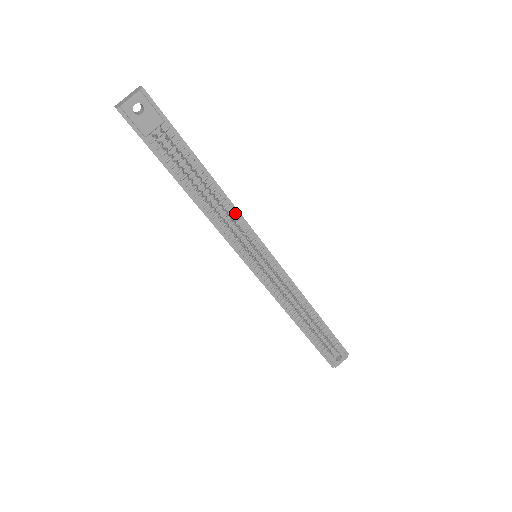
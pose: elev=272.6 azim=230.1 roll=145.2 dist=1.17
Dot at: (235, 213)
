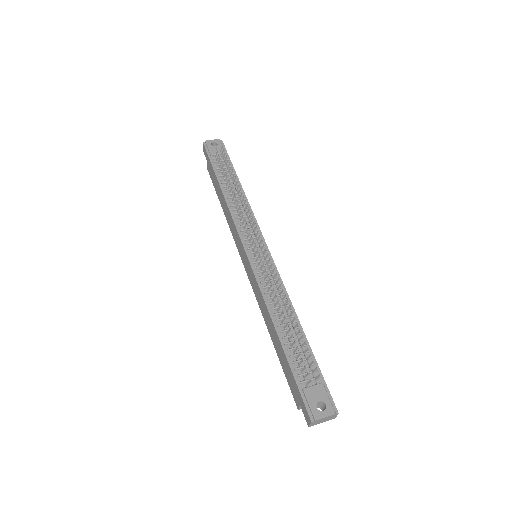
Dot at: (249, 211)
